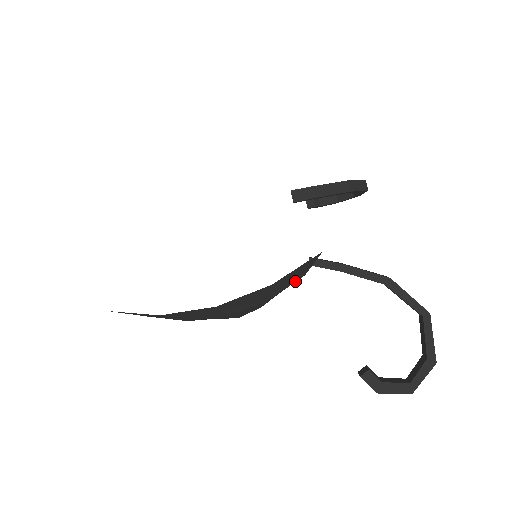
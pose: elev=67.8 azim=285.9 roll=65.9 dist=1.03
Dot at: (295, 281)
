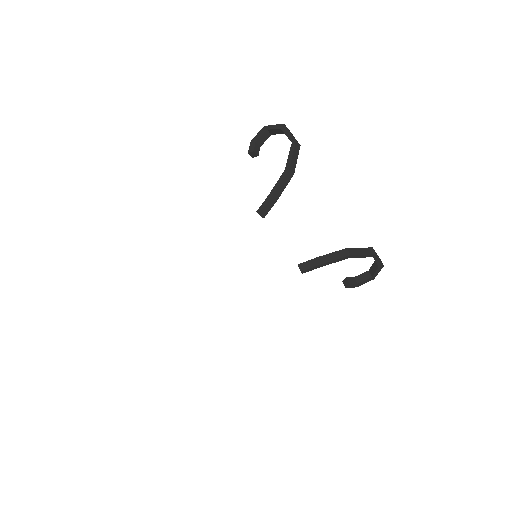
Dot at: occluded
